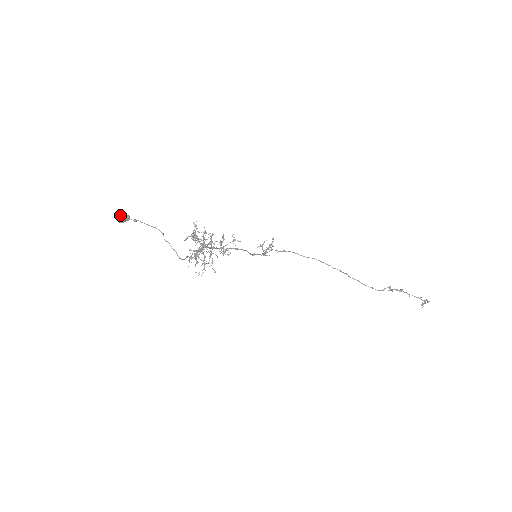
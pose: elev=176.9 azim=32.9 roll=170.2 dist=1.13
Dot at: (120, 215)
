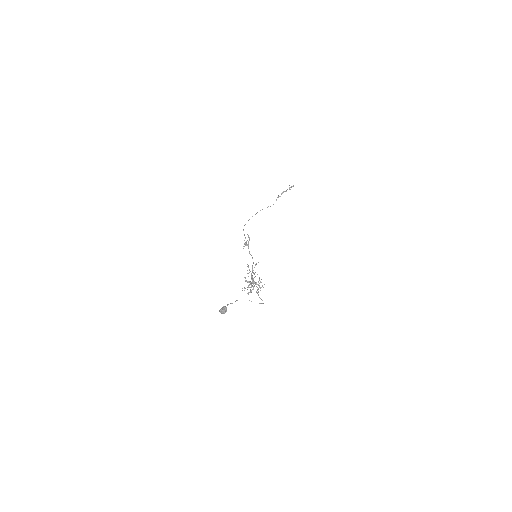
Dot at: (225, 311)
